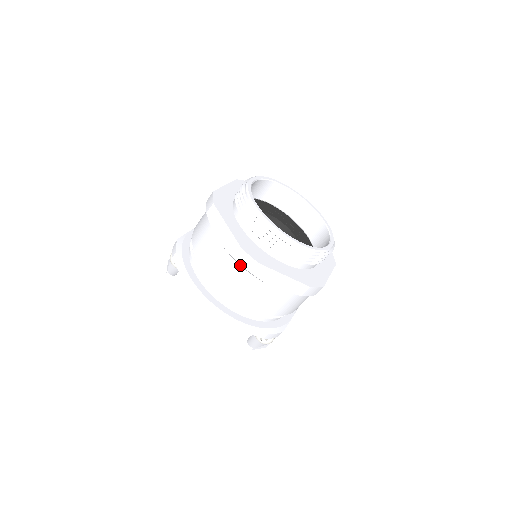
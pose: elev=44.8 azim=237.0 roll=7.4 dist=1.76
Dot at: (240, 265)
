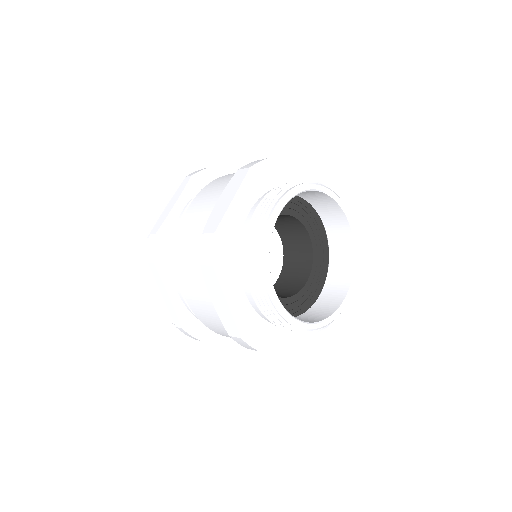
Dot at: occluded
